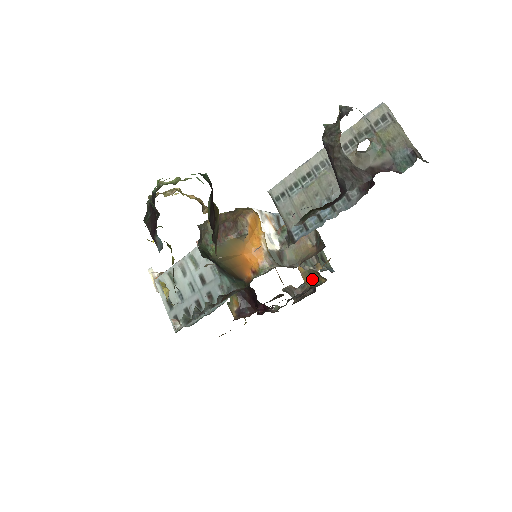
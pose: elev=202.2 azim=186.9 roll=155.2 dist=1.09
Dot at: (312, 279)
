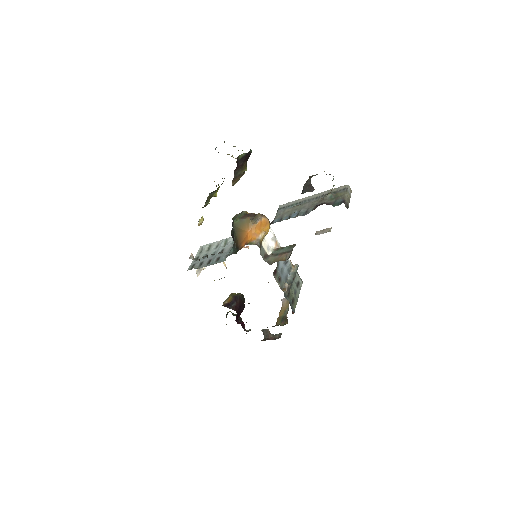
Dot at: (281, 322)
